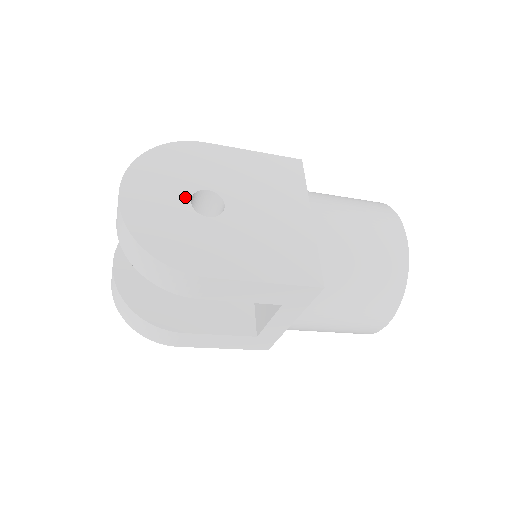
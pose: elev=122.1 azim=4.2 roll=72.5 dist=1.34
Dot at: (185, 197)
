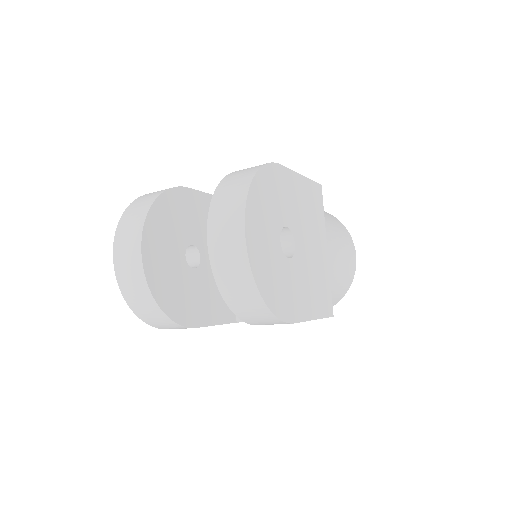
Dot at: (278, 237)
